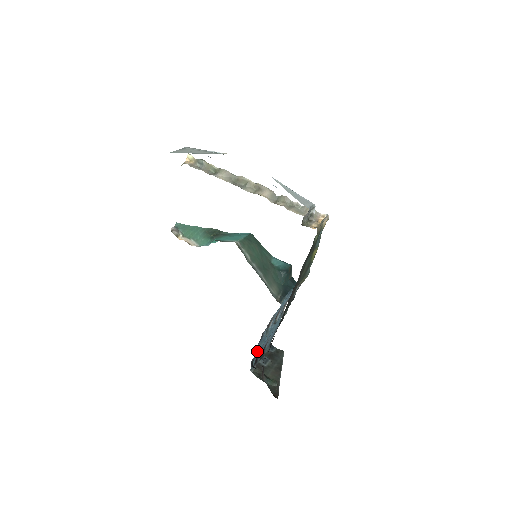
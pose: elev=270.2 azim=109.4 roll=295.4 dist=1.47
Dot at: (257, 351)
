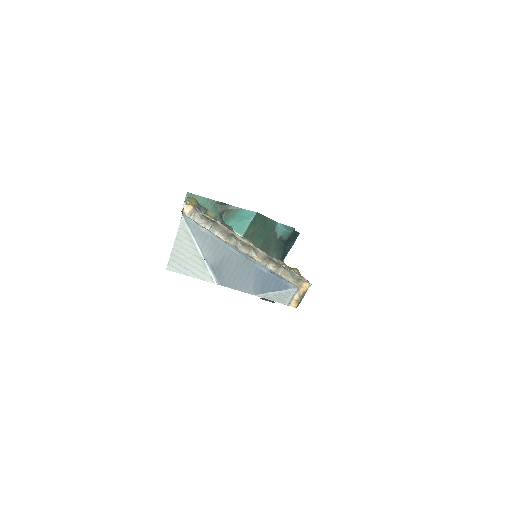
Dot at: occluded
